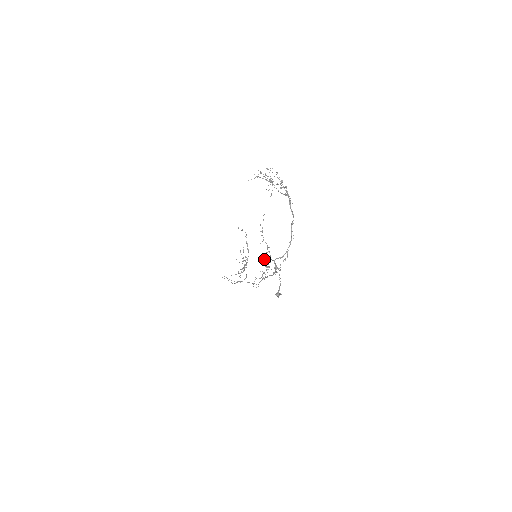
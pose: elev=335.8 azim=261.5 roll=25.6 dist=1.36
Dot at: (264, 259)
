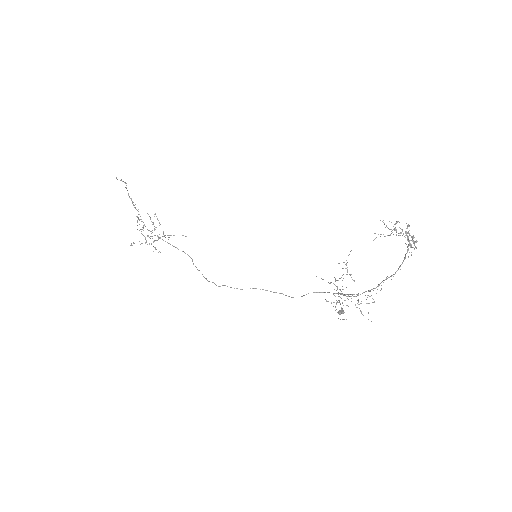
Dot at: occluded
